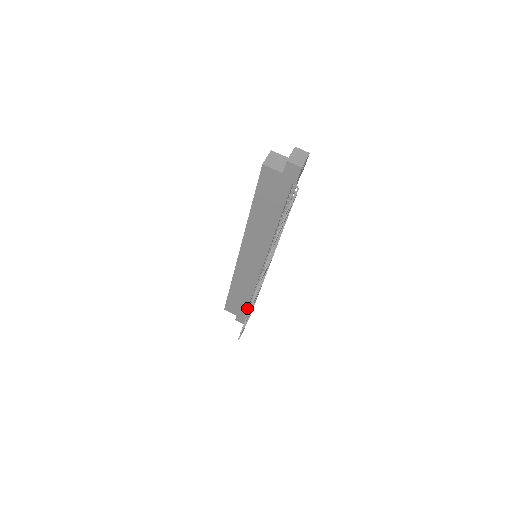
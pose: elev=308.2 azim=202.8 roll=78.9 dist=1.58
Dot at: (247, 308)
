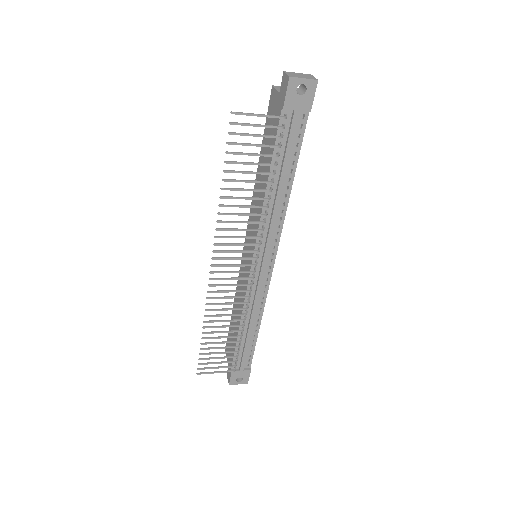
Dot at: occluded
